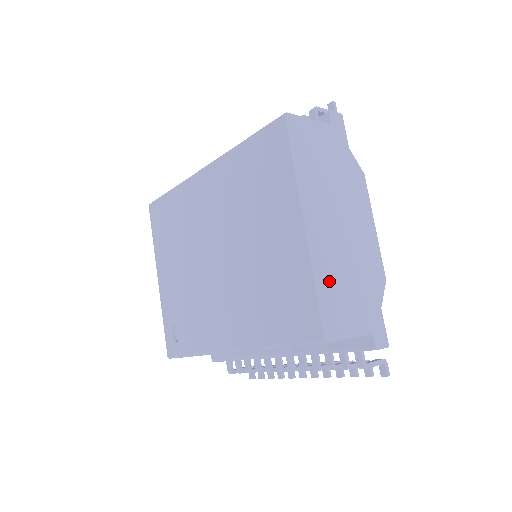
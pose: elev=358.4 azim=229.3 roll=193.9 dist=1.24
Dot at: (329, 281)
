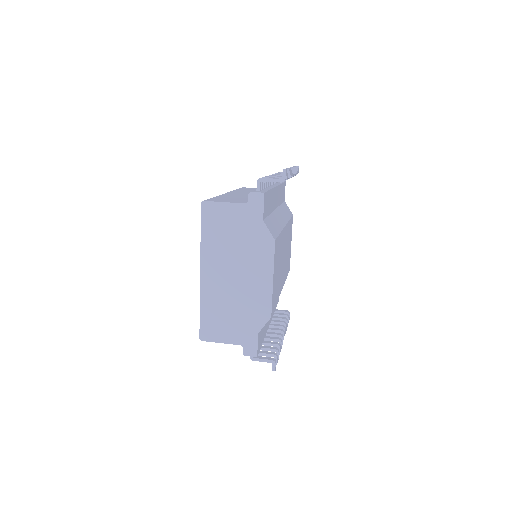
Dot at: (212, 309)
